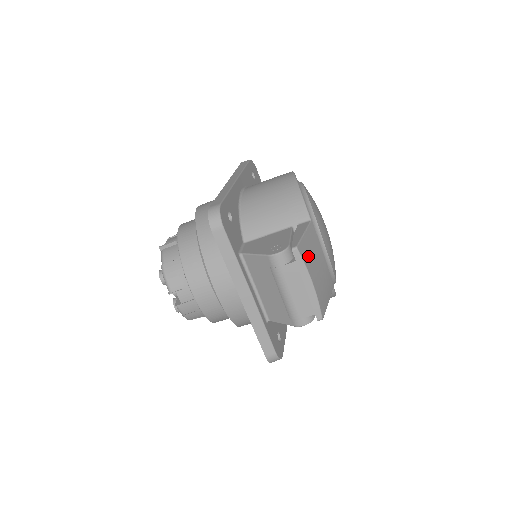
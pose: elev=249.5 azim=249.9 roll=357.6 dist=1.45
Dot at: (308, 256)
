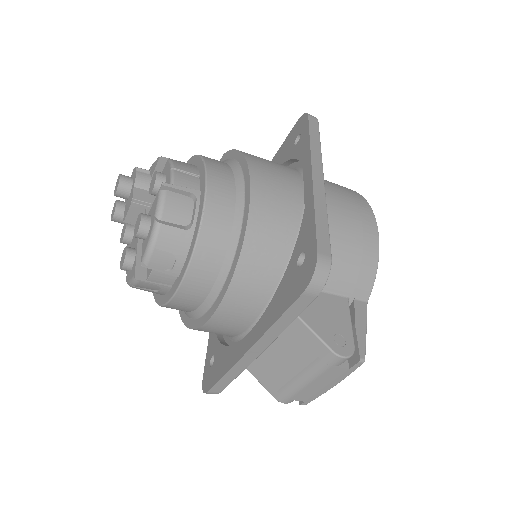
Dot at: occluded
